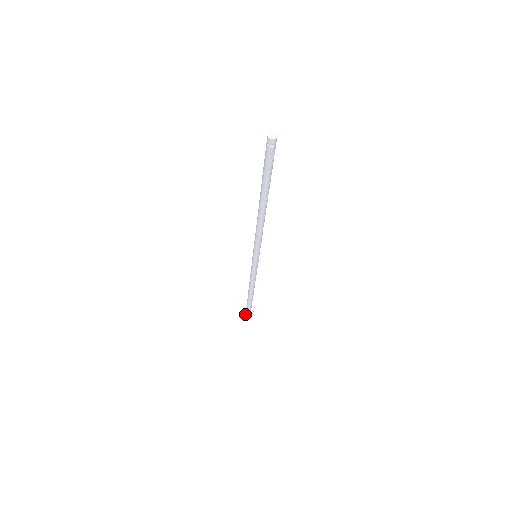
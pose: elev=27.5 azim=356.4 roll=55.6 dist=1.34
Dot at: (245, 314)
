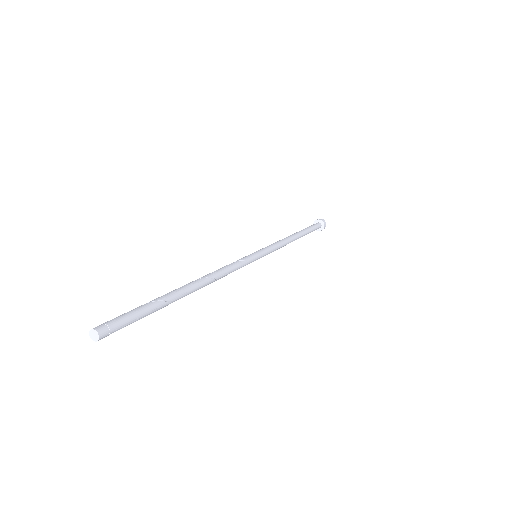
Dot at: occluded
